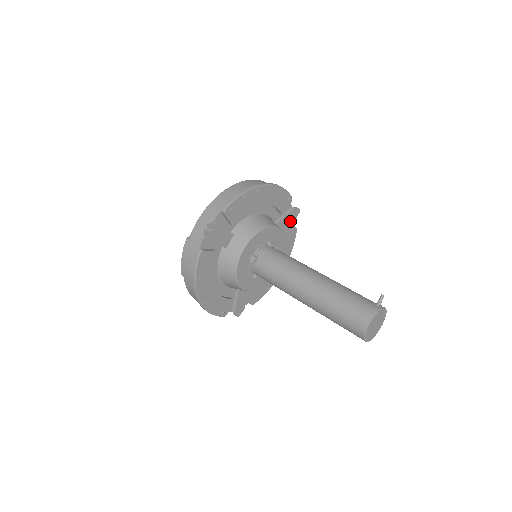
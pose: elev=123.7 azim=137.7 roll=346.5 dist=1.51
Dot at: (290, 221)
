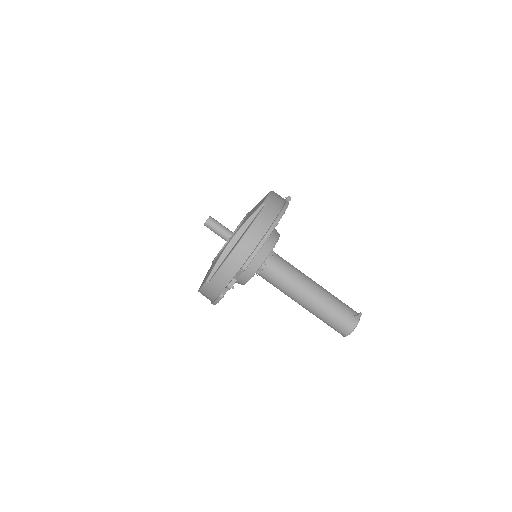
Dot at: occluded
